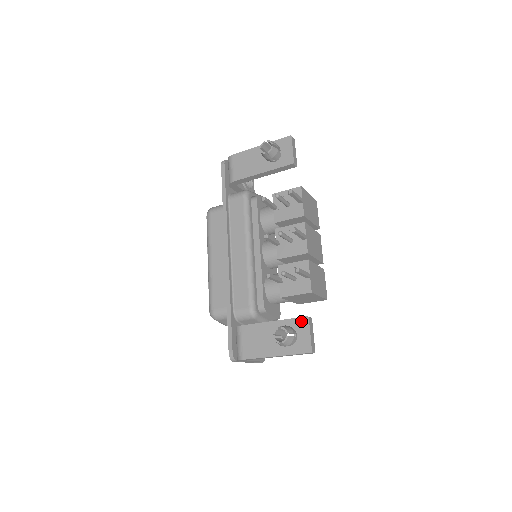
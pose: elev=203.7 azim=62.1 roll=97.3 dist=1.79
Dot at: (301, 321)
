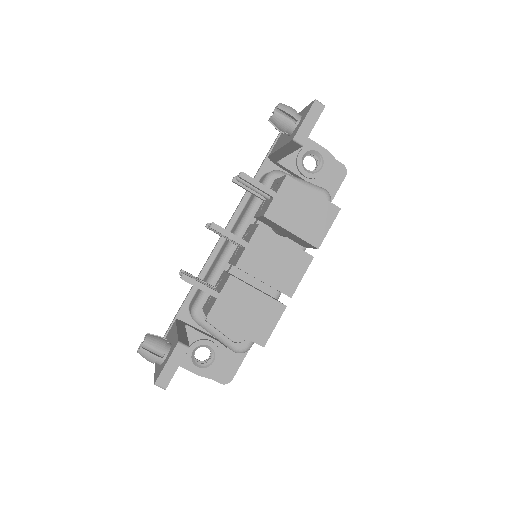
Dot at: (175, 343)
